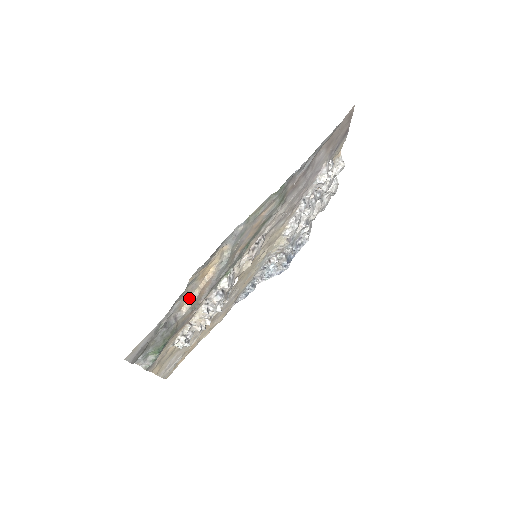
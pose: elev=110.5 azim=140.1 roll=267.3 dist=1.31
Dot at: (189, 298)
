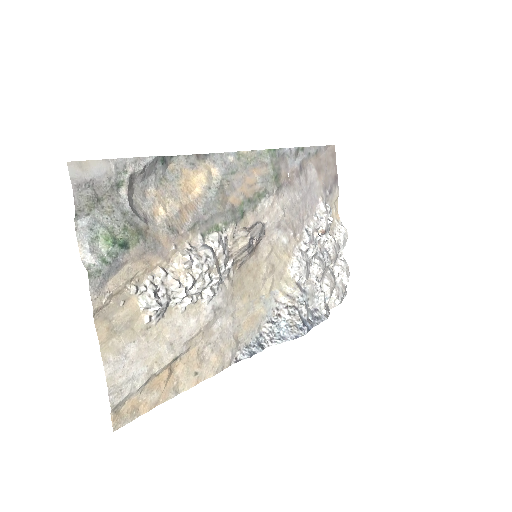
Dot at: (167, 208)
